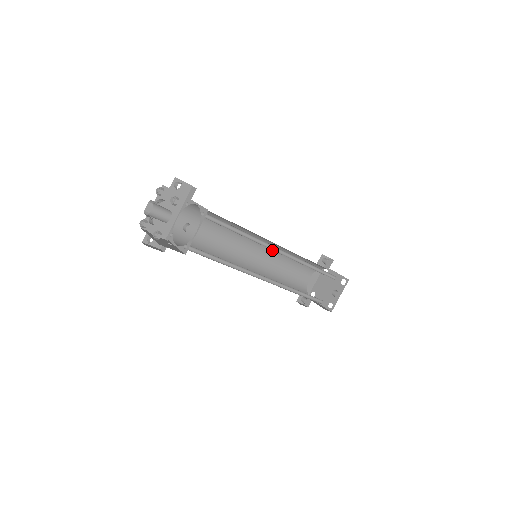
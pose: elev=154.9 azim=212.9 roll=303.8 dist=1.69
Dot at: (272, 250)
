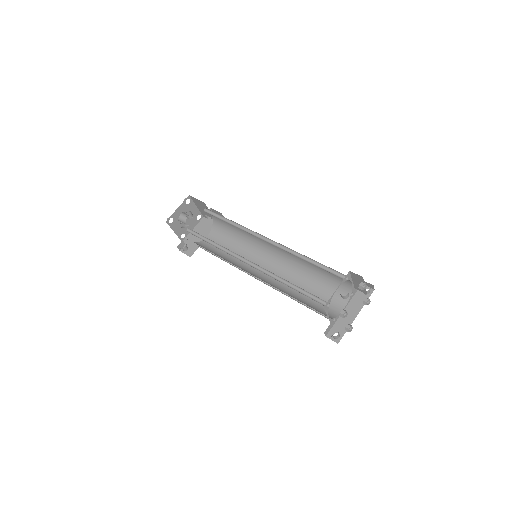
Dot at: (288, 267)
